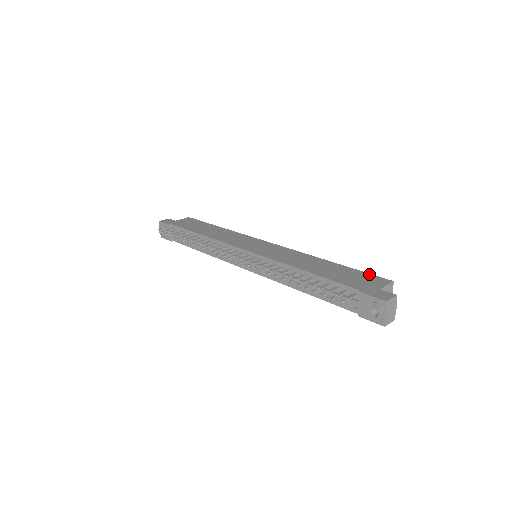
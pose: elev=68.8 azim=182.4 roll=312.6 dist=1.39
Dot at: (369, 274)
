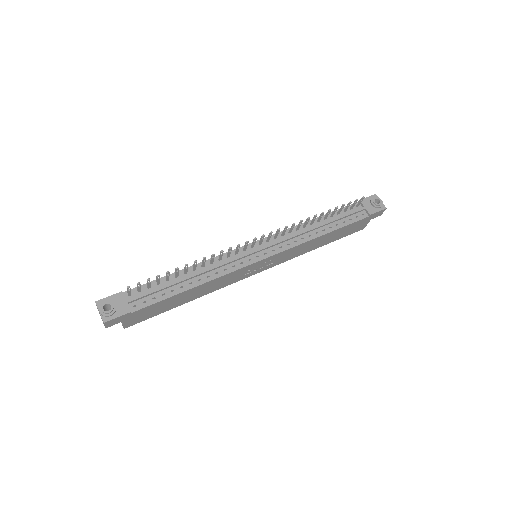
Dot at: occluded
